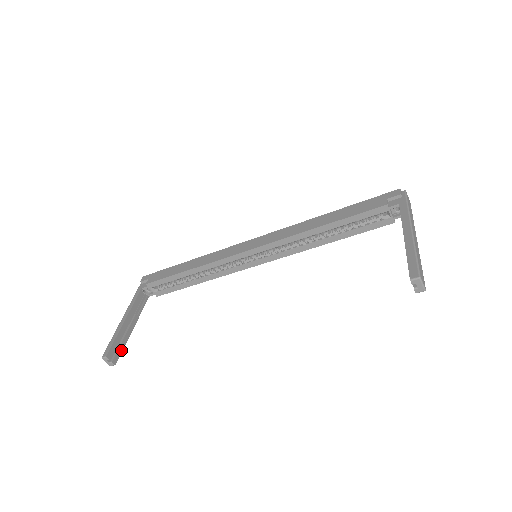
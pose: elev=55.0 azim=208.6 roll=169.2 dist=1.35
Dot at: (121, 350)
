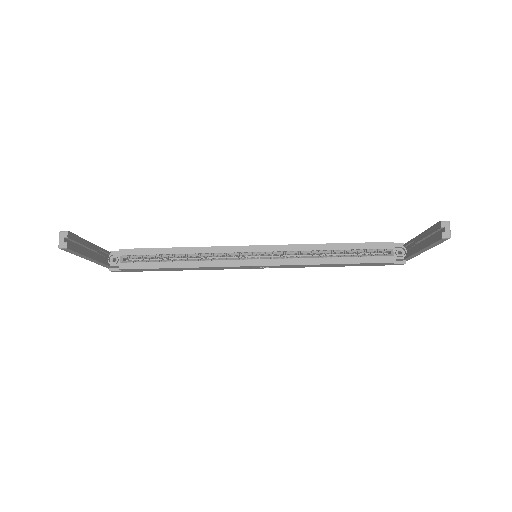
Dot at: (76, 250)
